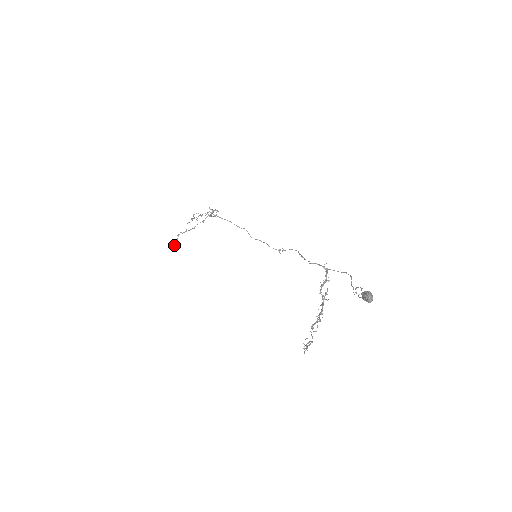
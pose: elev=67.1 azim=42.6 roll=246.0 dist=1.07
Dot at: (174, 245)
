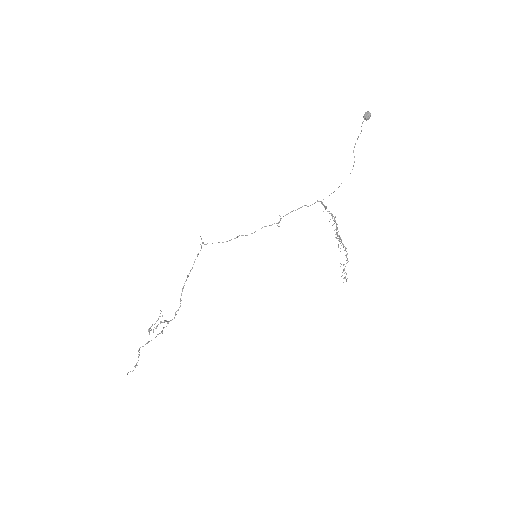
Dot at: occluded
